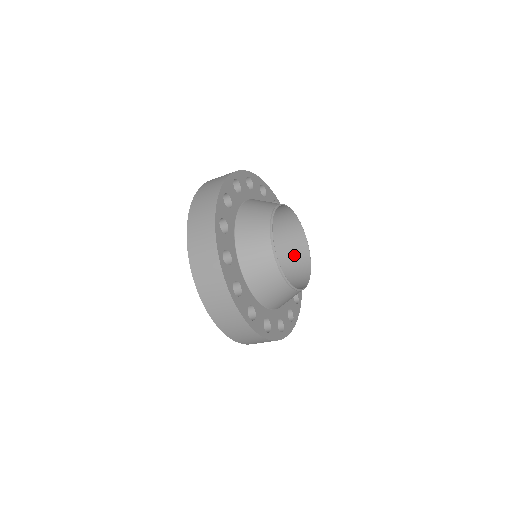
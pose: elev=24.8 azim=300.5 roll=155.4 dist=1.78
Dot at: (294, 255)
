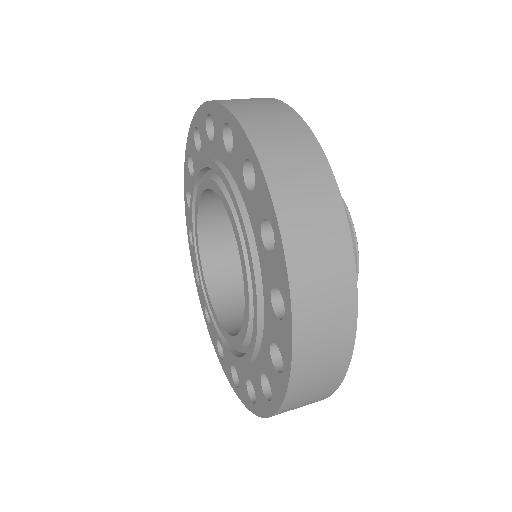
Dot at: occluded
